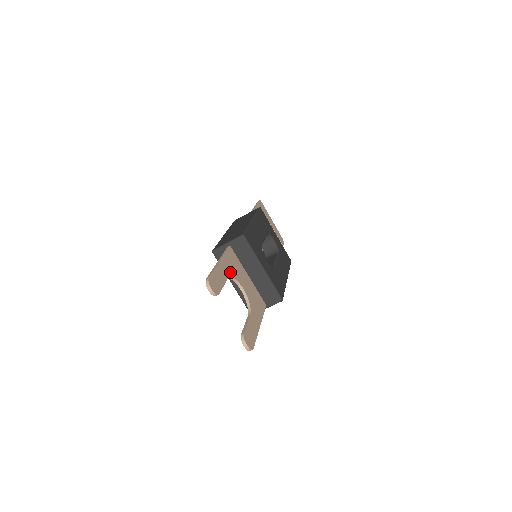
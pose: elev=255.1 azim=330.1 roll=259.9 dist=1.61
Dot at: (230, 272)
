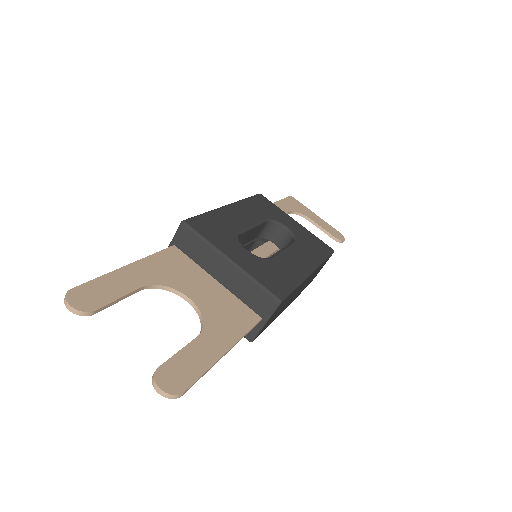
Dot at: (155, 278)
